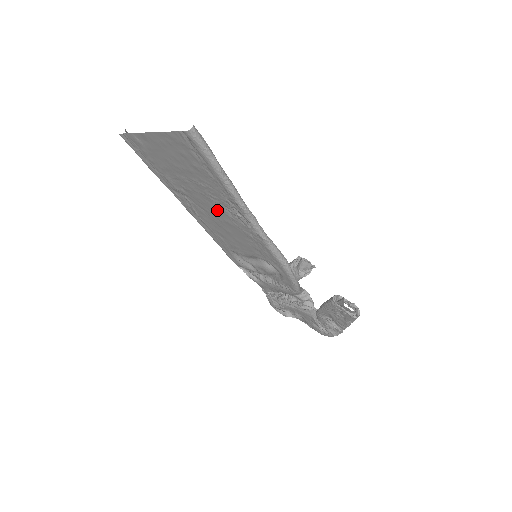
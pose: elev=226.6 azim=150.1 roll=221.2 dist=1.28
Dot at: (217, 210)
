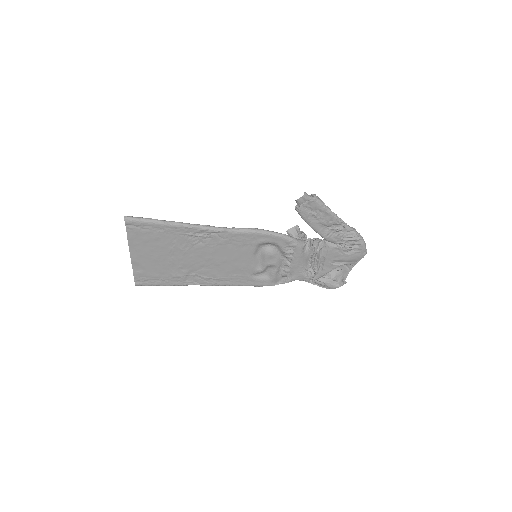
Dot at: (200, 253)
